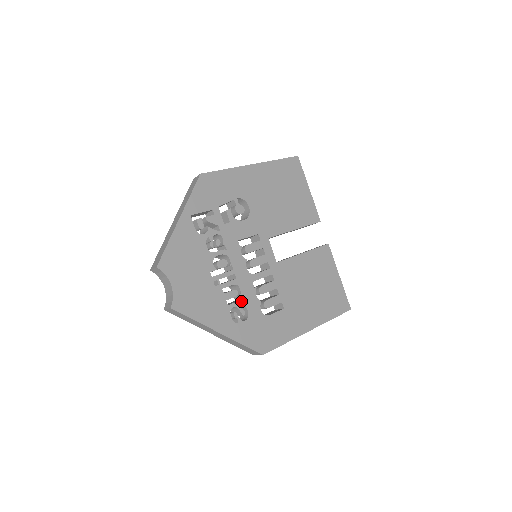
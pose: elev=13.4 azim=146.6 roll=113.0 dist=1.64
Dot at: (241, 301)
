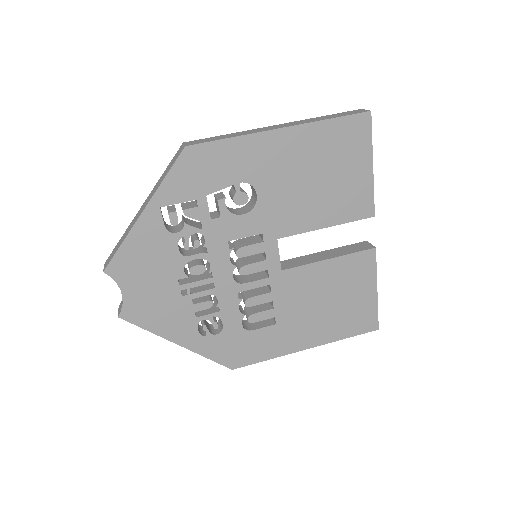
Dot at: (216, 313)
